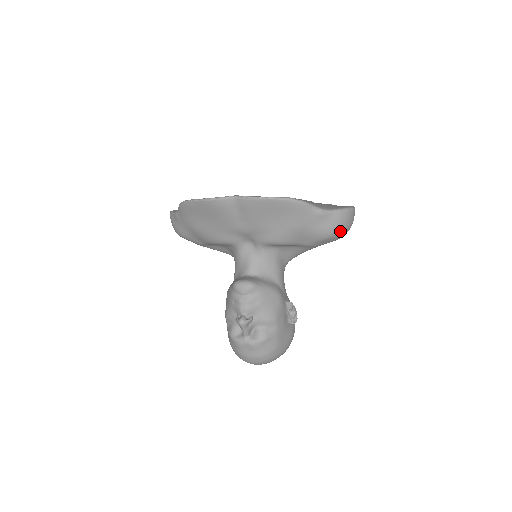
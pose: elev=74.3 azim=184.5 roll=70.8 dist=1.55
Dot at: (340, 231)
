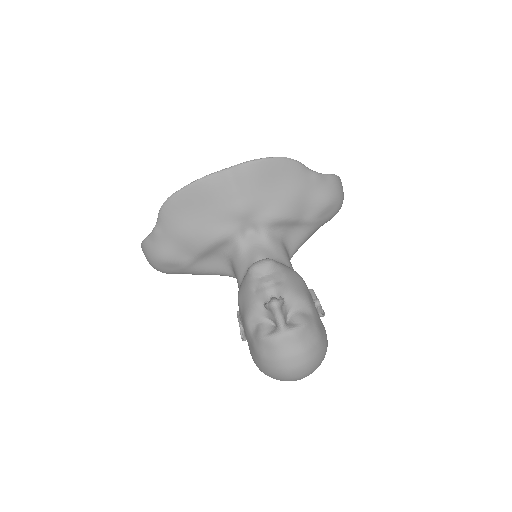
Dot at: (338, 197)
